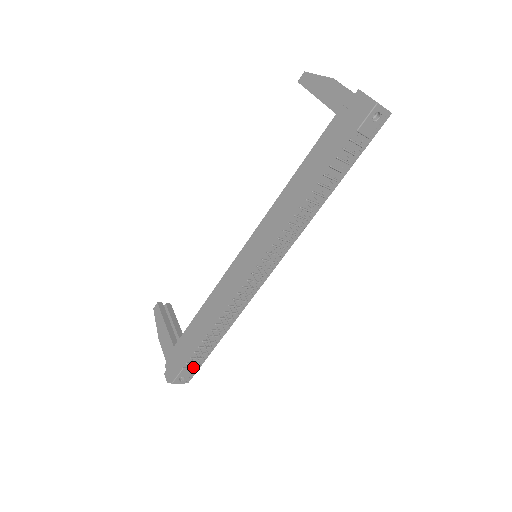
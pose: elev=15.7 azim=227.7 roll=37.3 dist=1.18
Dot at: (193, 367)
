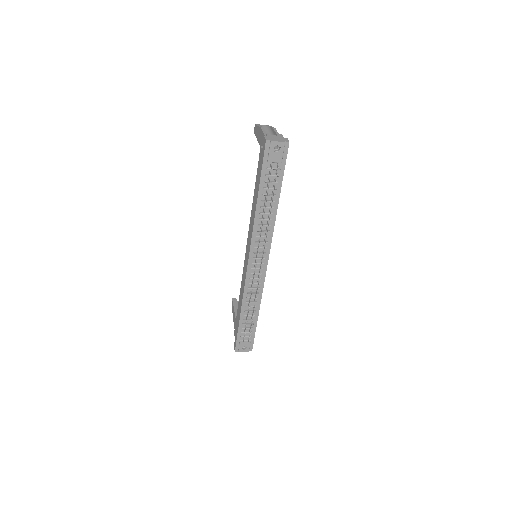
Dot at: (248, 339)
